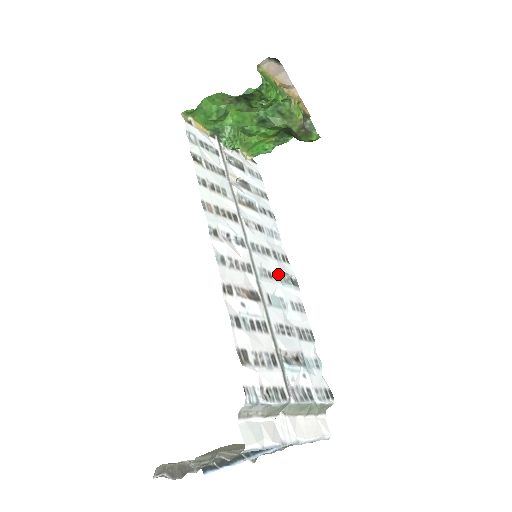
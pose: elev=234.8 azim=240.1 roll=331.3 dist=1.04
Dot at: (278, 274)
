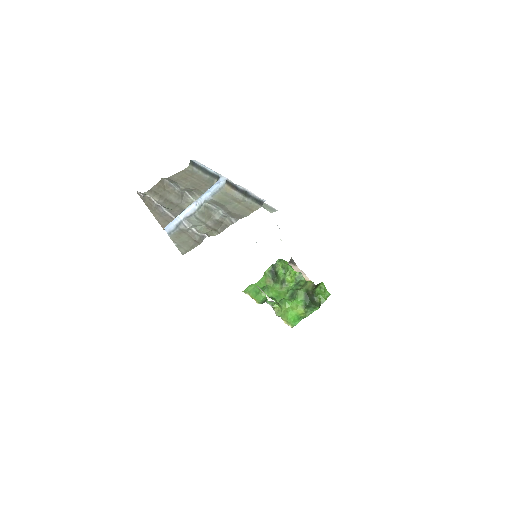
Dot at: occluded
